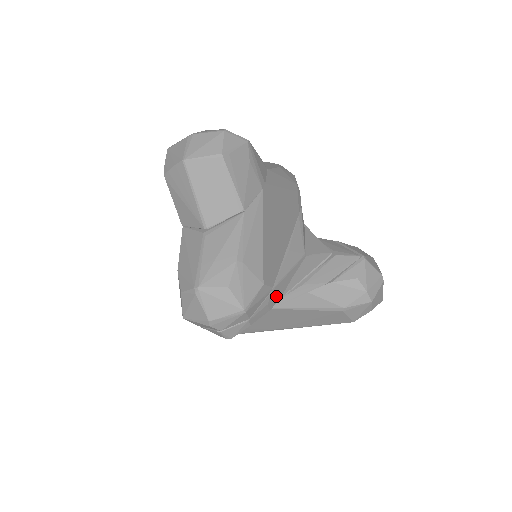
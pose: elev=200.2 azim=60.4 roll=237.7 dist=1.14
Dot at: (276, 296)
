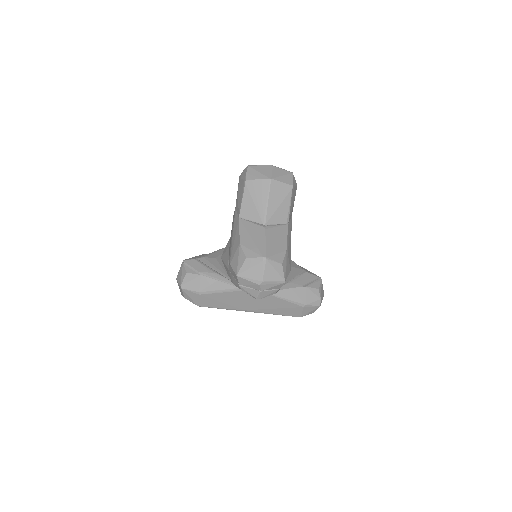
Dot at: occluded
